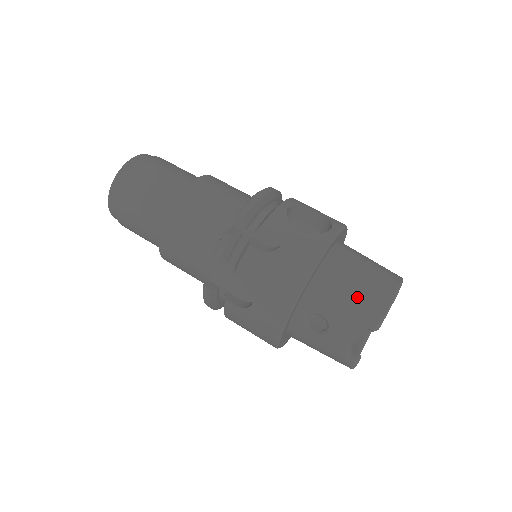
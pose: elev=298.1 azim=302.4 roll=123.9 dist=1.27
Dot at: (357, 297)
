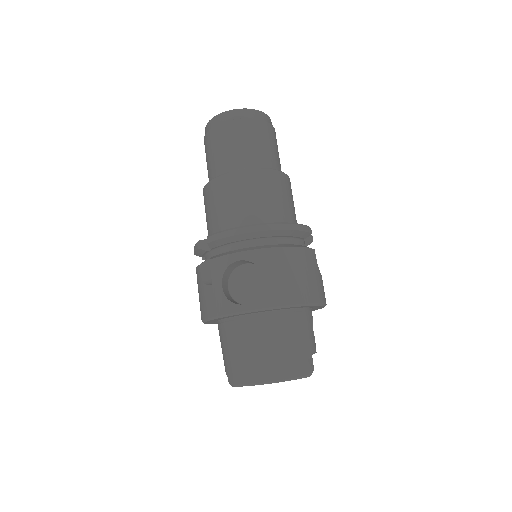
Dot at: (230, 358)
